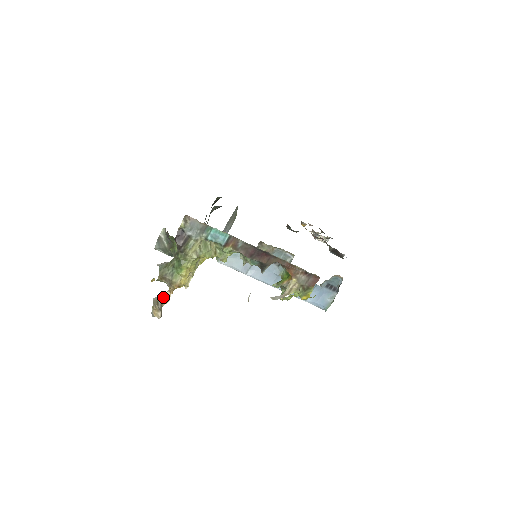
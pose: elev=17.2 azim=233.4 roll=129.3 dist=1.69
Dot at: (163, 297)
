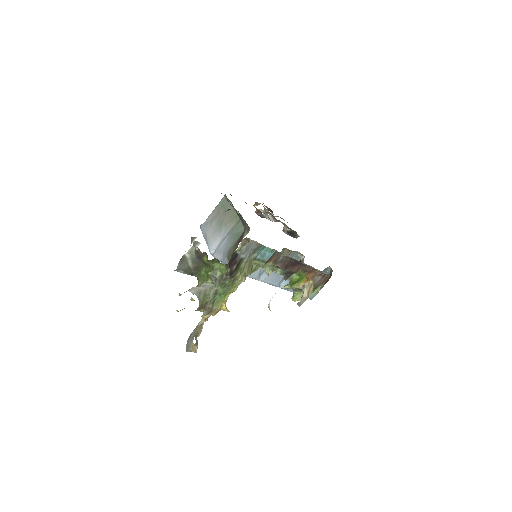
Dot at: (199, 328)
